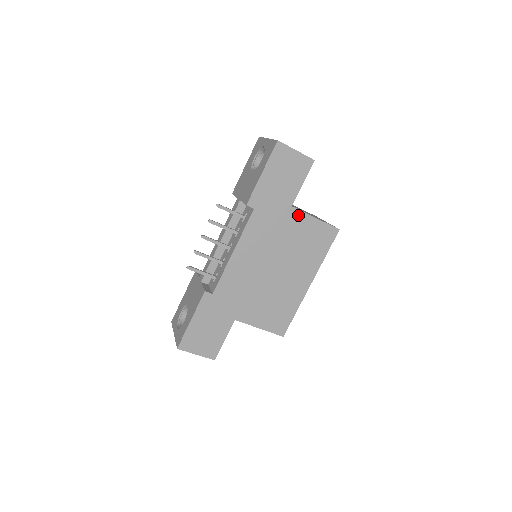
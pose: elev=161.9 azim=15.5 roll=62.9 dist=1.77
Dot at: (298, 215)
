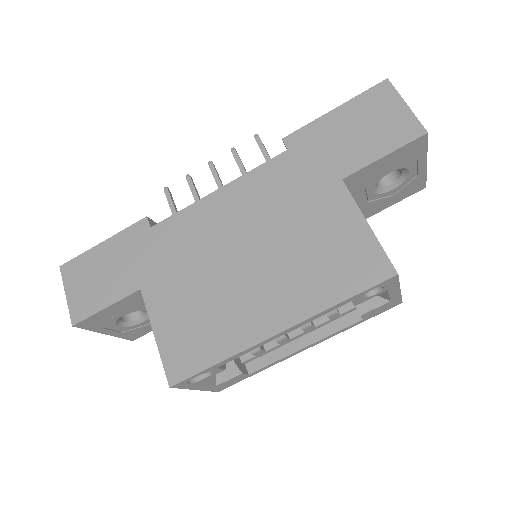
Dot at: (342, 199)
